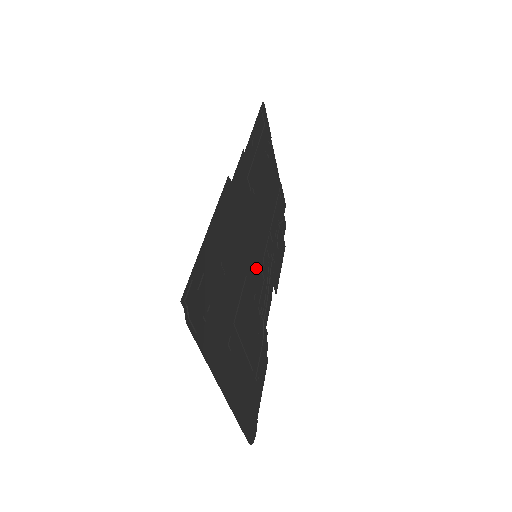
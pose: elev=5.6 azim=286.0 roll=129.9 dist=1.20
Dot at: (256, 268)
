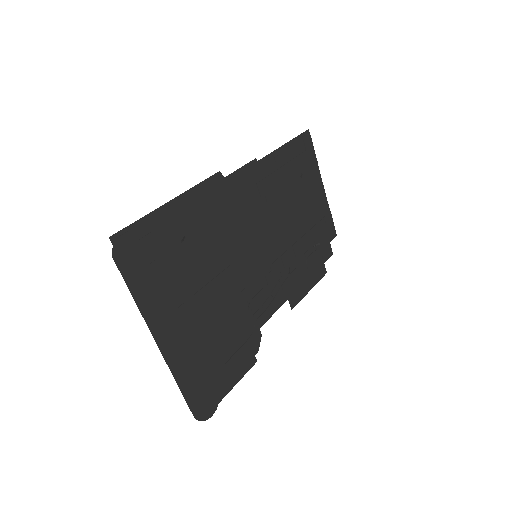
Dot at: (254, 267)
